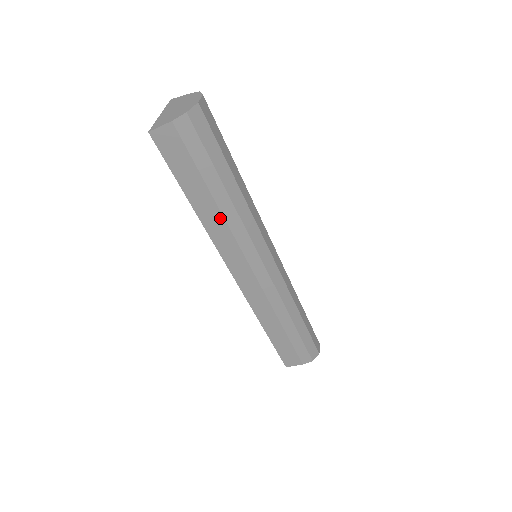
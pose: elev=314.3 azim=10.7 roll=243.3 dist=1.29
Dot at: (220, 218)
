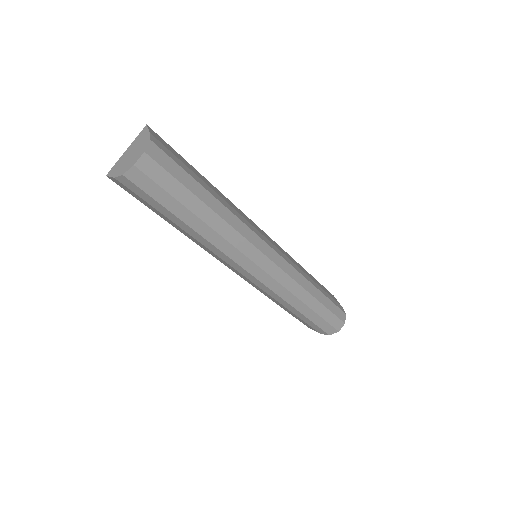
Dot at: (194, 239)
